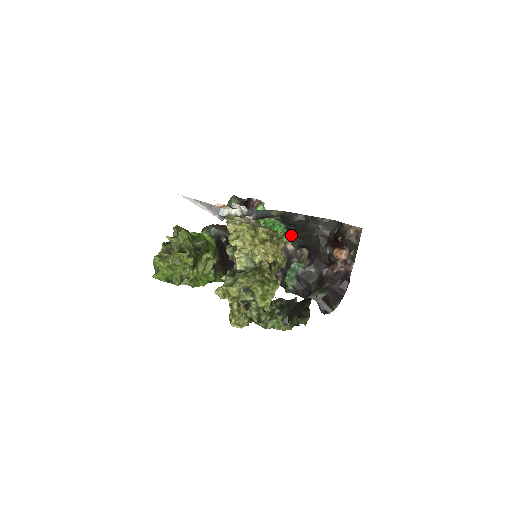
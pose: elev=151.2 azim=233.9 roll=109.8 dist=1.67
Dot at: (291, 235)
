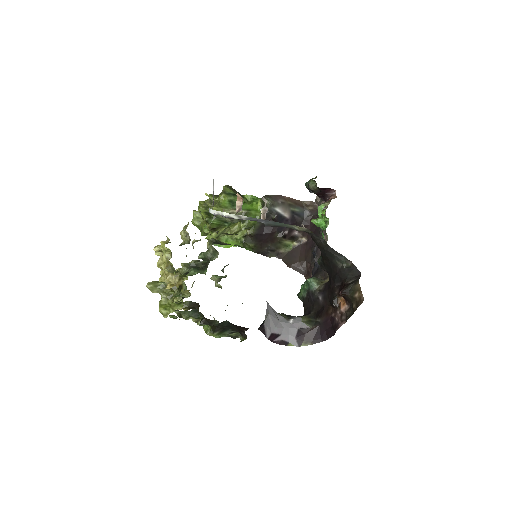
Dot at: occluded
